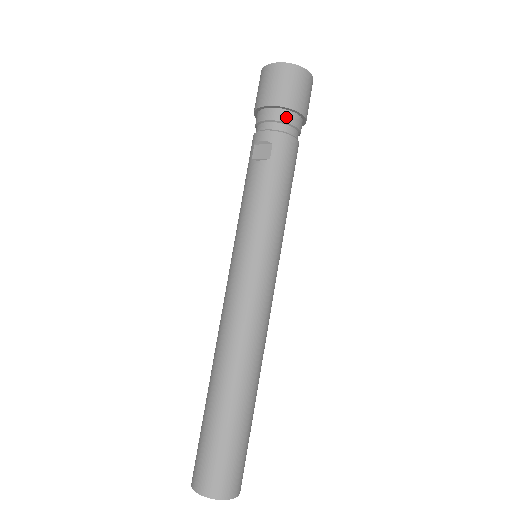
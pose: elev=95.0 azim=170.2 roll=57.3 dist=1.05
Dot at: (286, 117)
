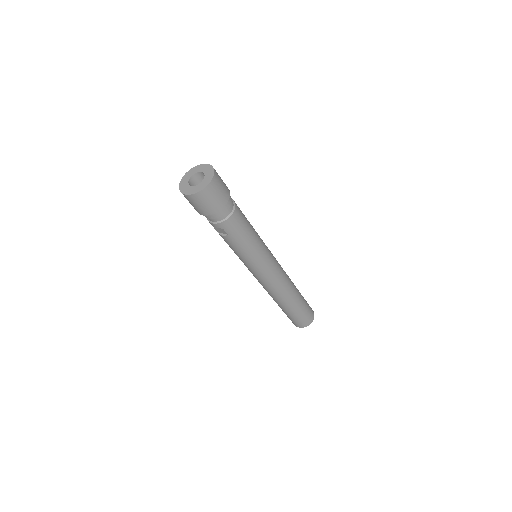
Dot at: (218, 214)
